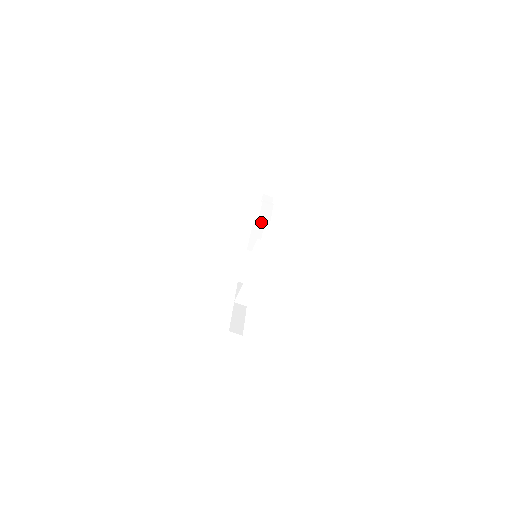
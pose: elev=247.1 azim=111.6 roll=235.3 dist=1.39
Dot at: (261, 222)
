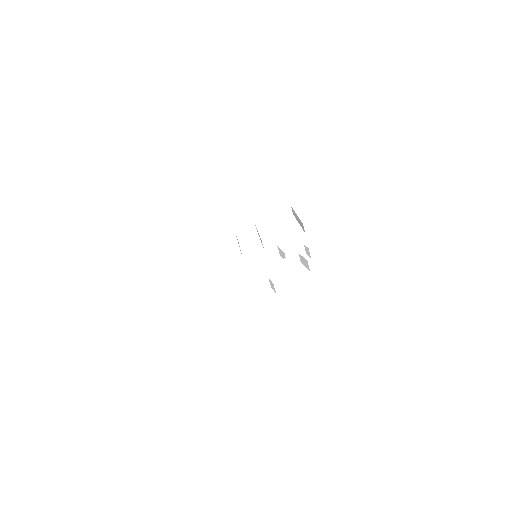
Dot at: occluded
